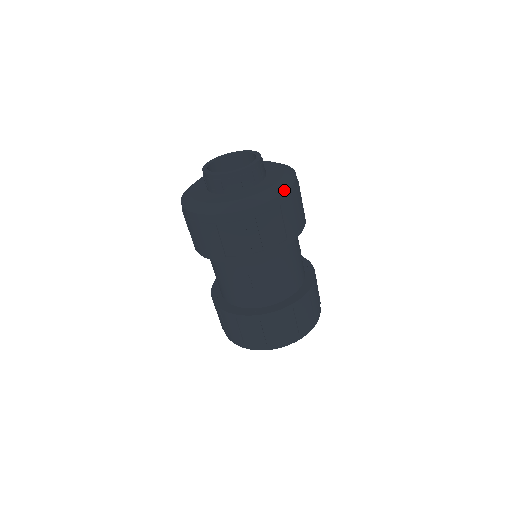
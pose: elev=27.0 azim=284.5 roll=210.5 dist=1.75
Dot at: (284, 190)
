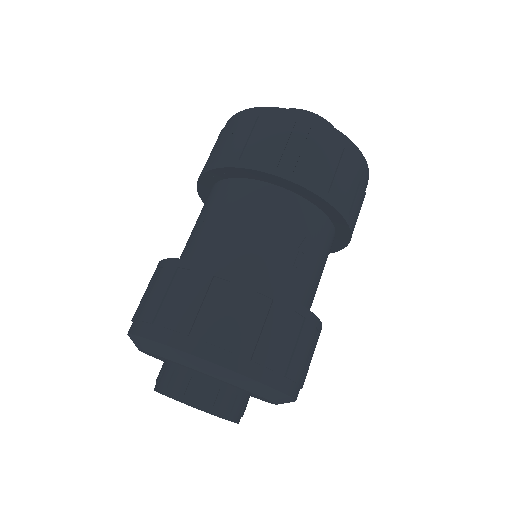
Dot at: occluded
